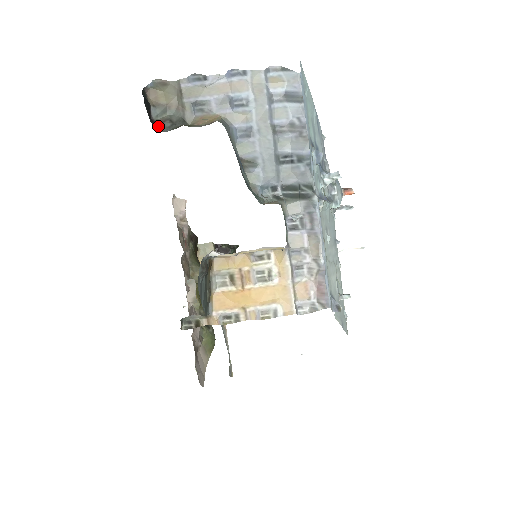
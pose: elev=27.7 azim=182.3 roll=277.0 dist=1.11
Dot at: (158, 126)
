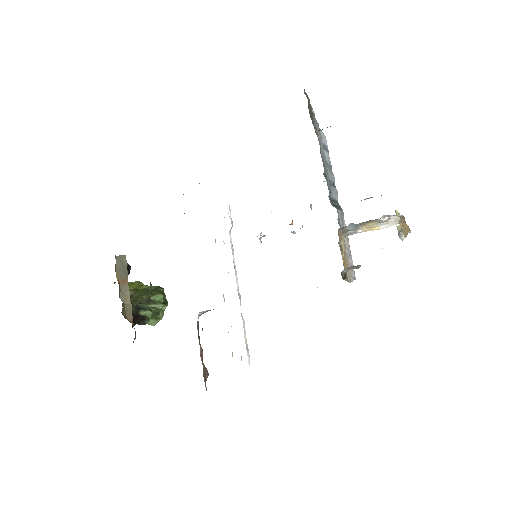
Dot at: occluded
